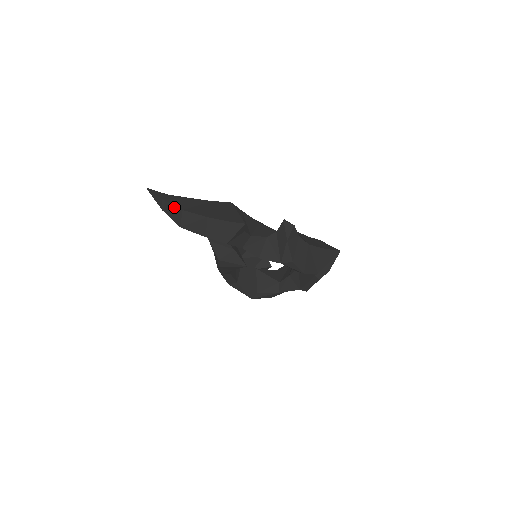
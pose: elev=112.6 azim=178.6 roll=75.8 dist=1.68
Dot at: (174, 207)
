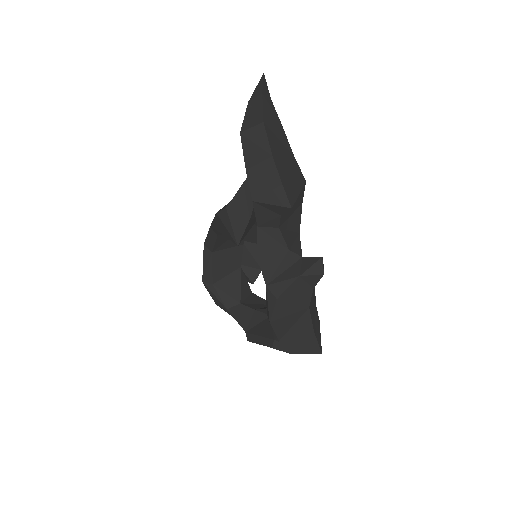
Dot at: (261, 111)
